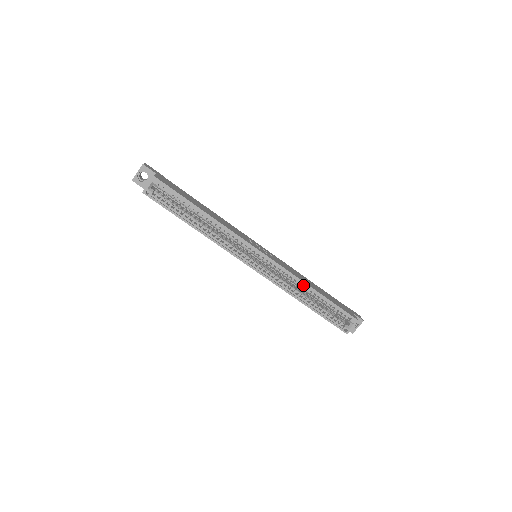
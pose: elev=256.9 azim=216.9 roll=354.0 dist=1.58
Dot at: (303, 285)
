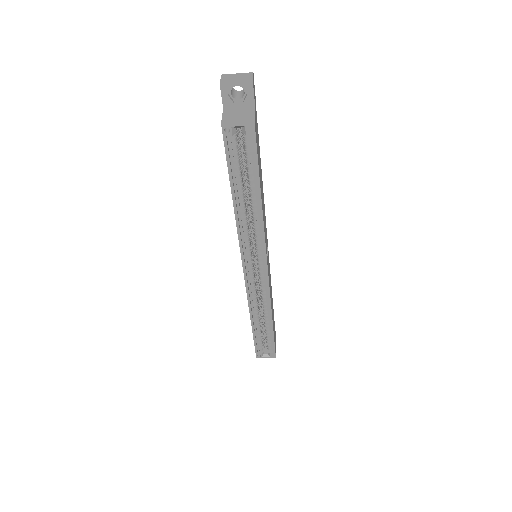
Dot at: (268, 311)
